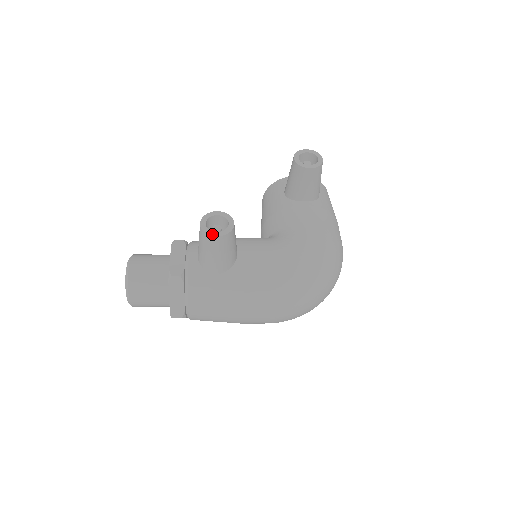
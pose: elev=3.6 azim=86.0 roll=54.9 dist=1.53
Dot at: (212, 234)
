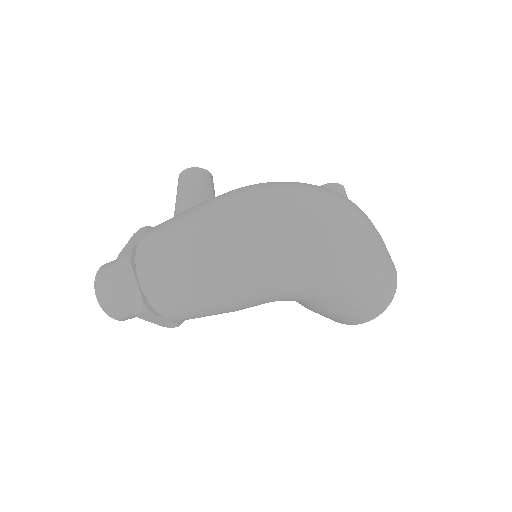
Dot at: (183, 172)
